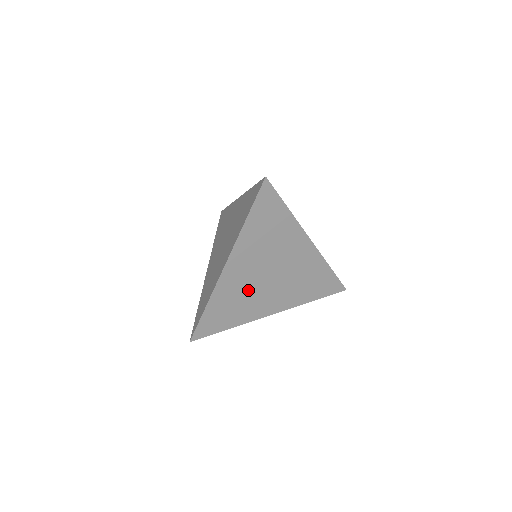
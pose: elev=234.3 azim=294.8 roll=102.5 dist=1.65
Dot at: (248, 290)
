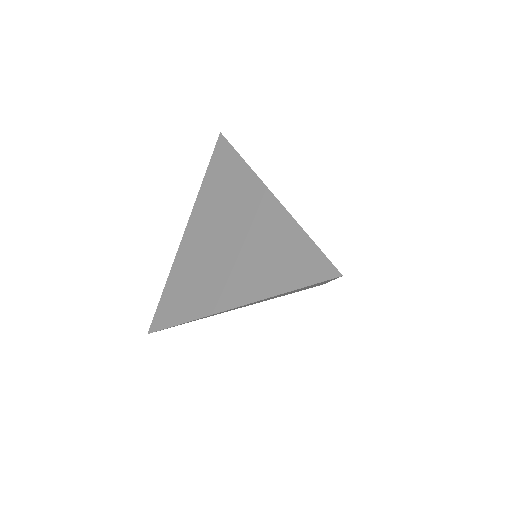
Dot at: occluded
